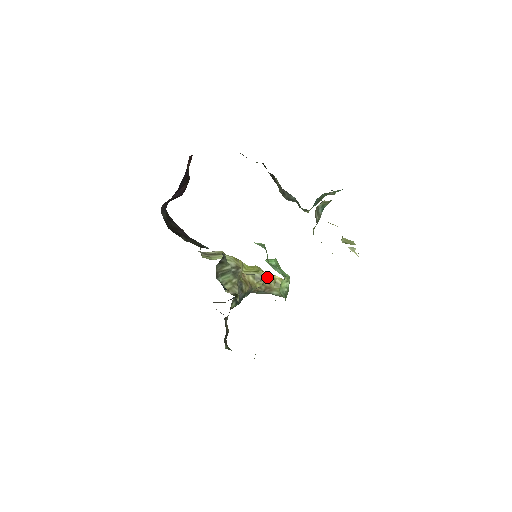
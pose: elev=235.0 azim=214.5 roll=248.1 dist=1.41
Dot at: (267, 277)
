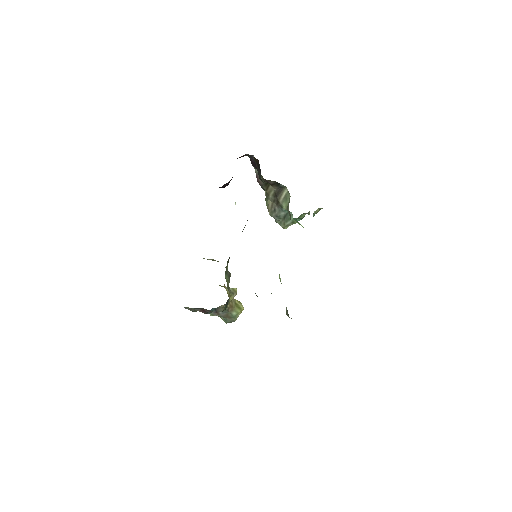
Dot at: (236, 293)
